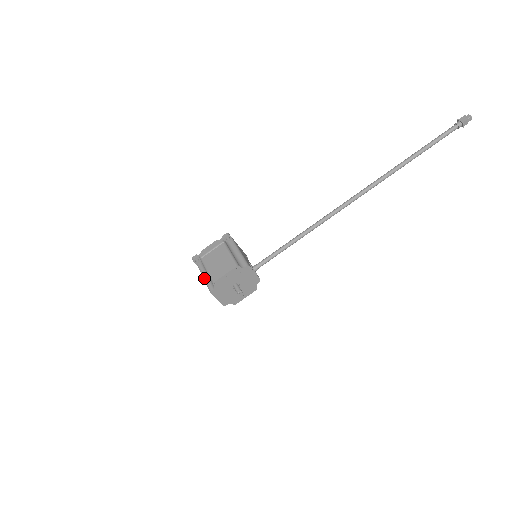
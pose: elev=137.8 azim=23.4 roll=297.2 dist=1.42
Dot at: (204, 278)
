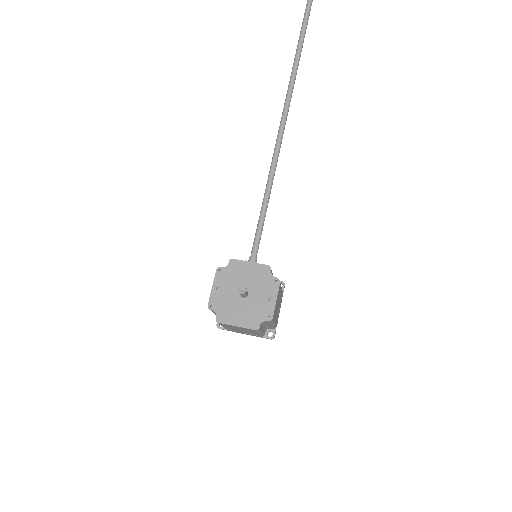
Dot at: occluded
